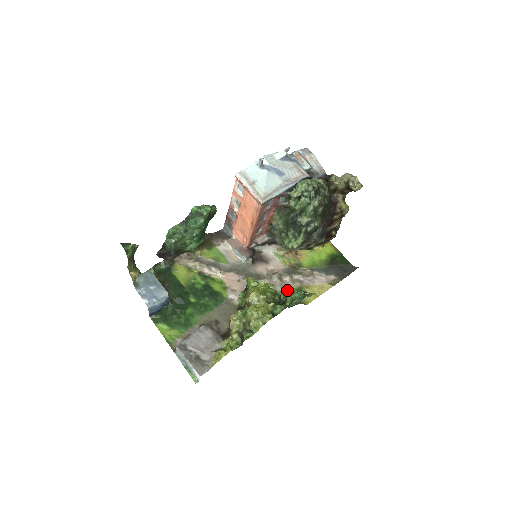
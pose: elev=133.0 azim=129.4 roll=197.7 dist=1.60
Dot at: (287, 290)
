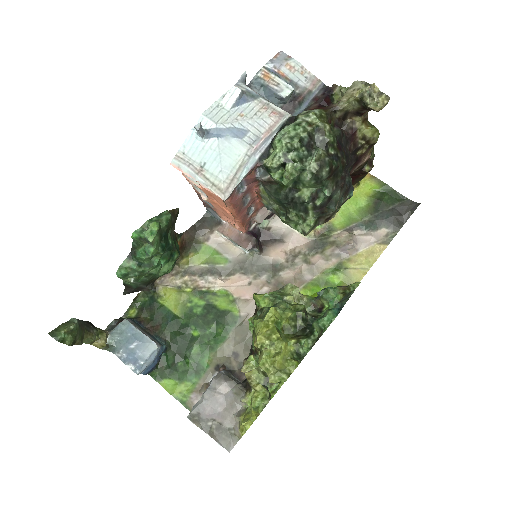
Dot at: (320, 275)
